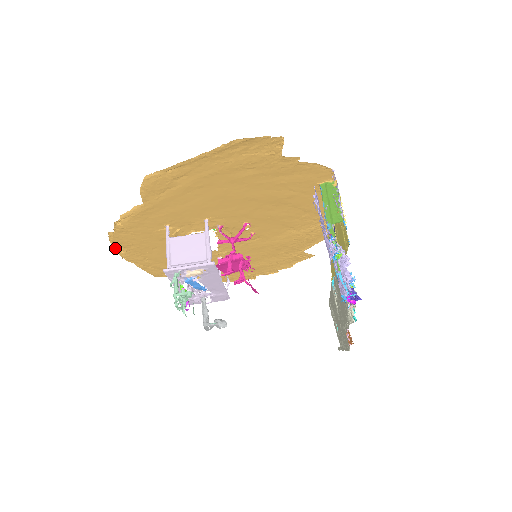
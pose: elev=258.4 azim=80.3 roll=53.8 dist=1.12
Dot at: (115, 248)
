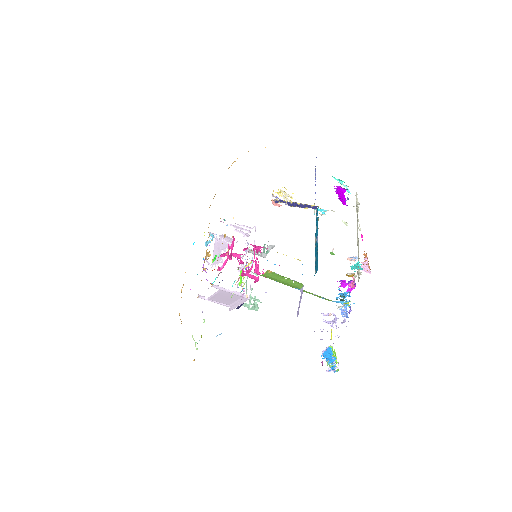
Dot at: occluded
